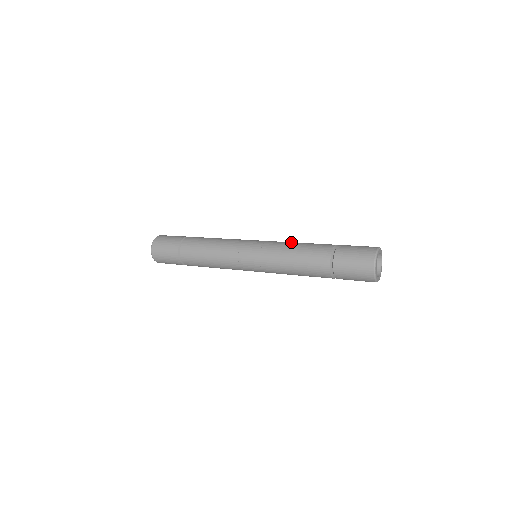
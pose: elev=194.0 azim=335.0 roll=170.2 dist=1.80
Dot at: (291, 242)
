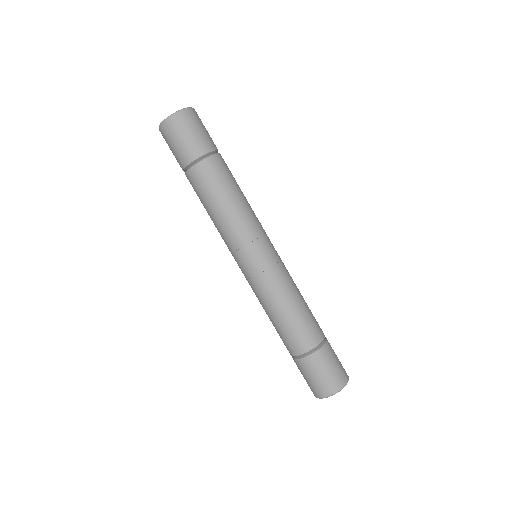
Dot at: (293, 294)
